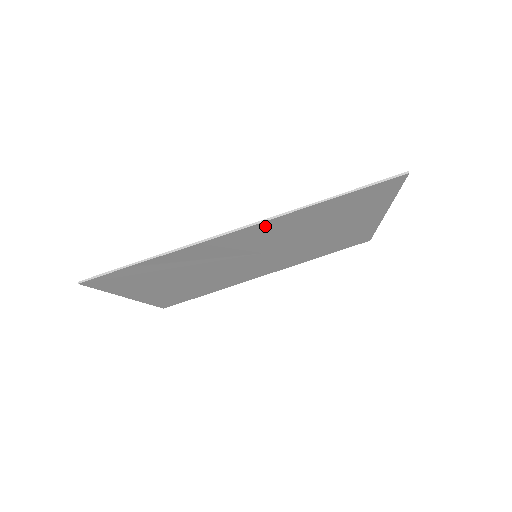
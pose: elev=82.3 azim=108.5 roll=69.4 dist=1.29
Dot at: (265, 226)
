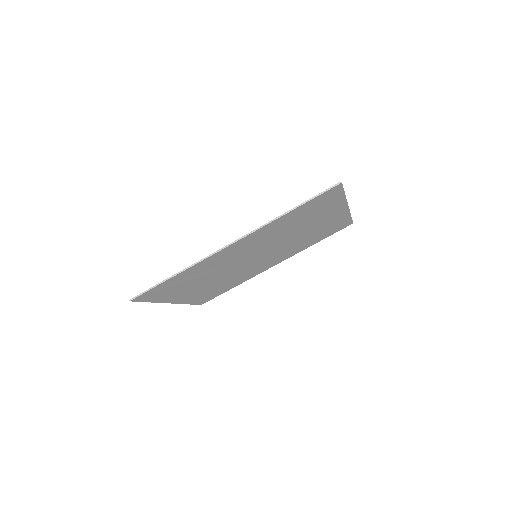
Dot at: (248, 238)
